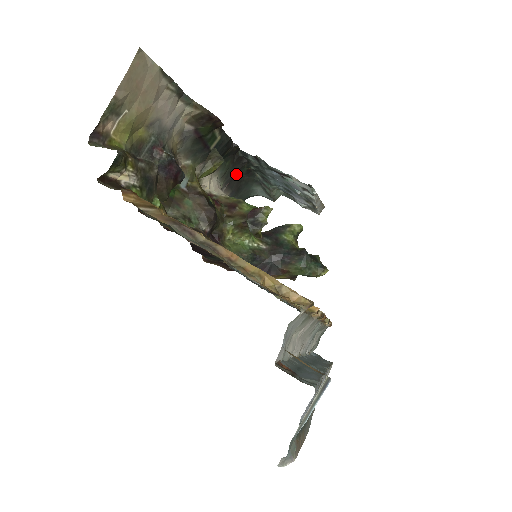
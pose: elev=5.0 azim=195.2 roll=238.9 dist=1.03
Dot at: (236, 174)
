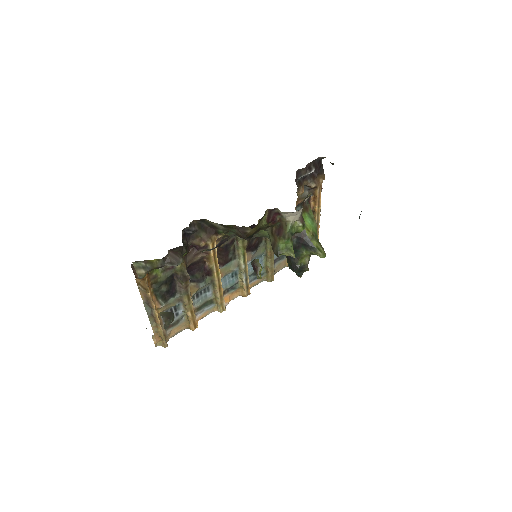
Dot at: occluded
